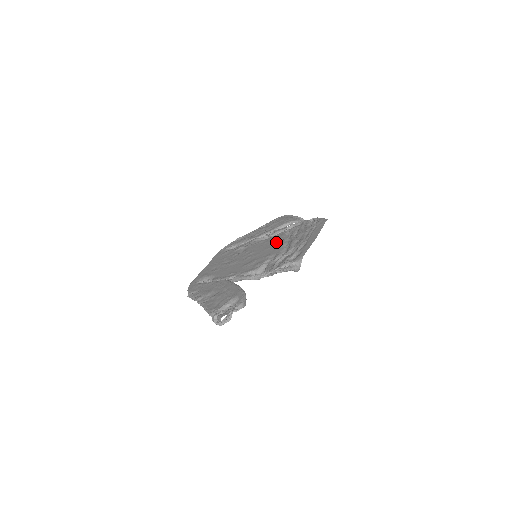
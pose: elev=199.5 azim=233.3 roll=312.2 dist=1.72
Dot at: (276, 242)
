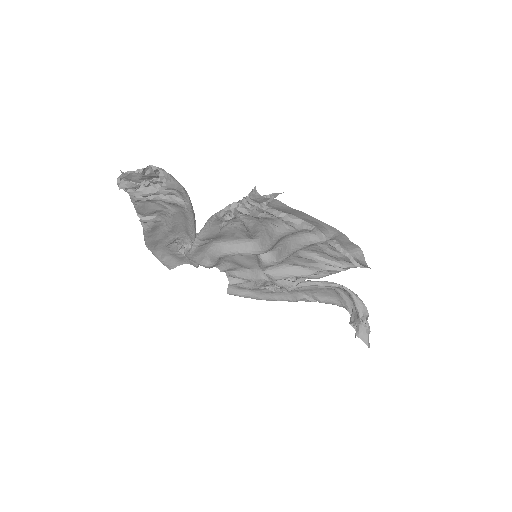
Dot at: occluded
